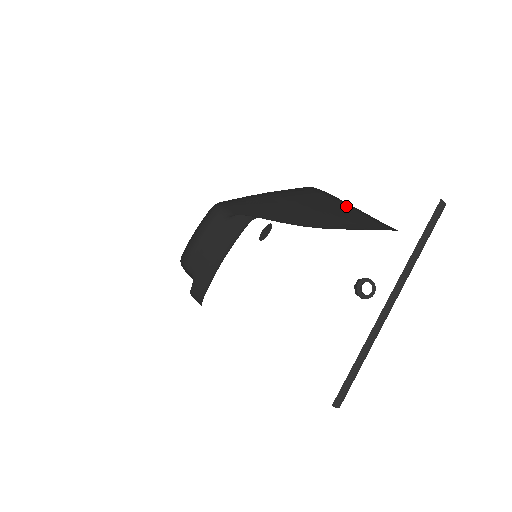
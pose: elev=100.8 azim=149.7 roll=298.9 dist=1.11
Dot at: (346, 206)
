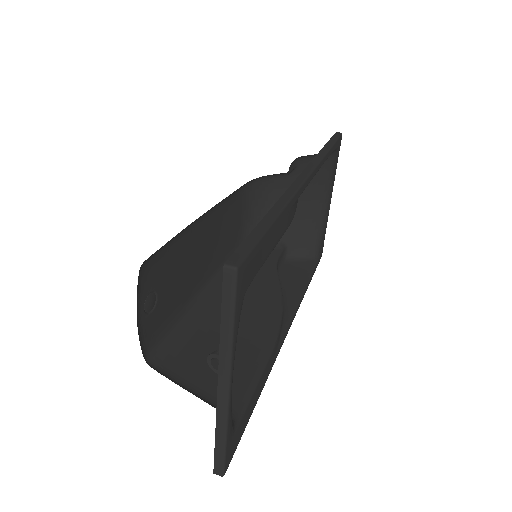
Dot at: occluded
